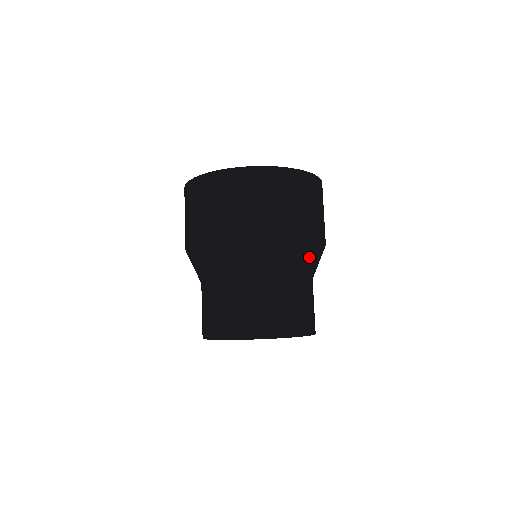
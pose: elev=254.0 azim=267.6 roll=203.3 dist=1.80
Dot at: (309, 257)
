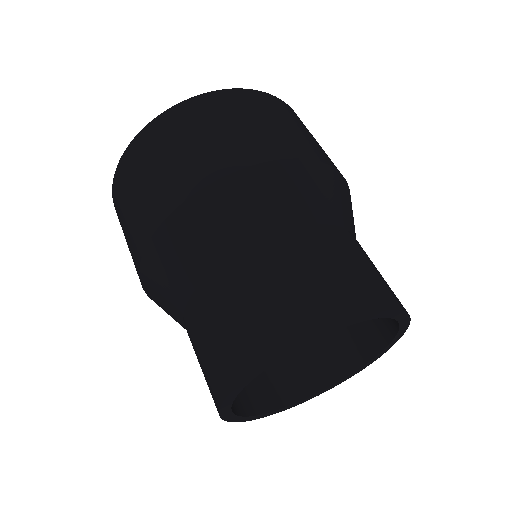
Dot at: (323, 190)
